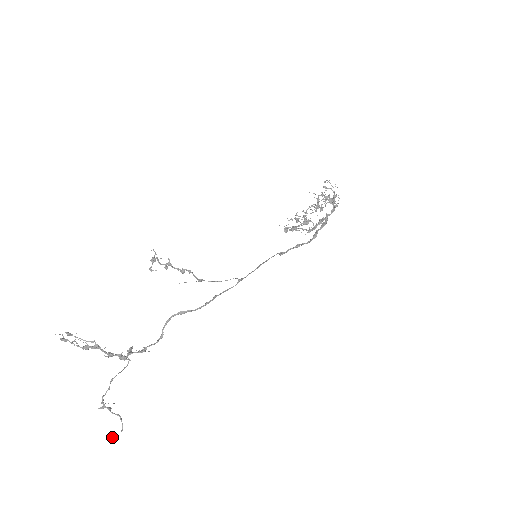
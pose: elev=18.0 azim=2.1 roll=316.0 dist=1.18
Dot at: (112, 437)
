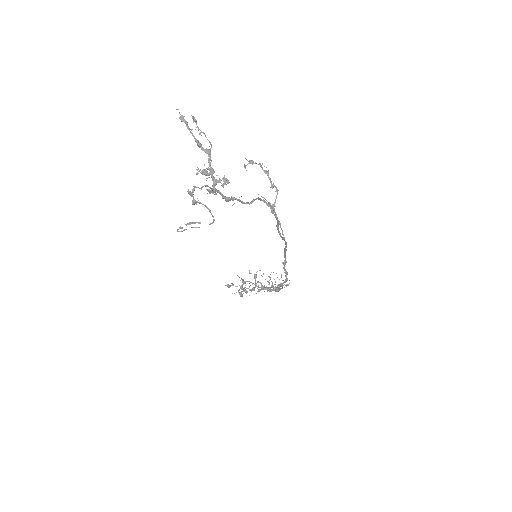
Dot at: (192, 222)
